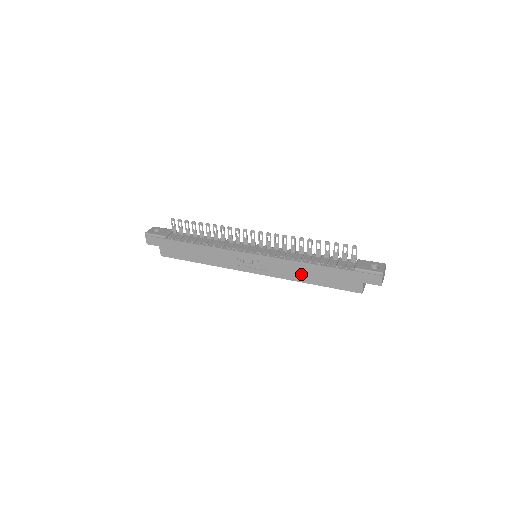
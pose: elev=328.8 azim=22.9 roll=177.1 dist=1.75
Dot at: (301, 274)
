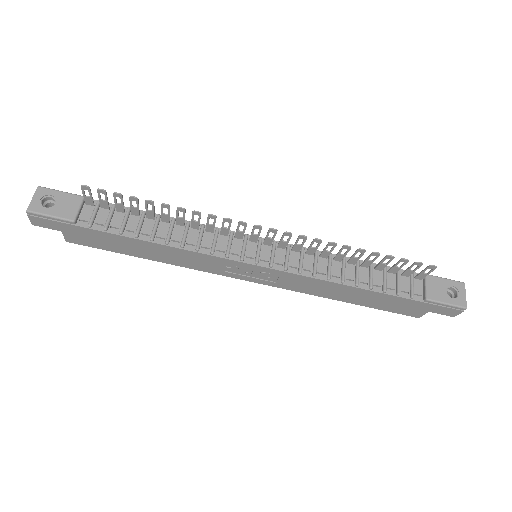
Dot at: (335, 293)
